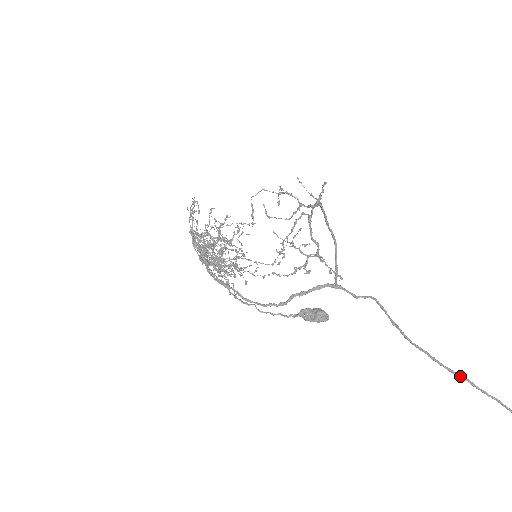
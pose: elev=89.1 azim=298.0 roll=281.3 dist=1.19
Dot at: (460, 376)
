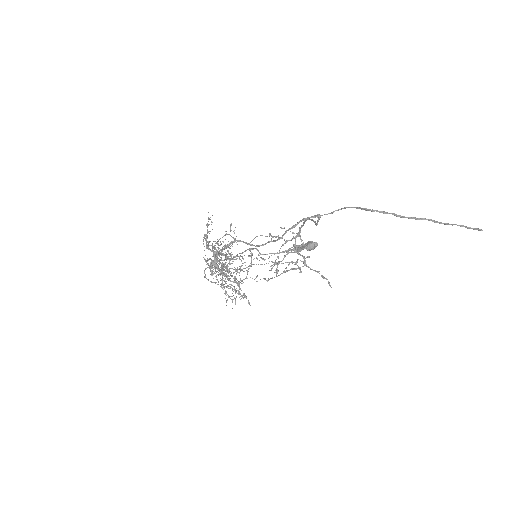
Dot at: (423, 219)
